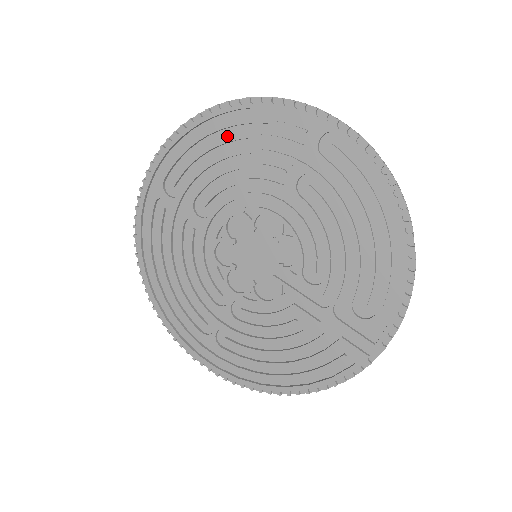
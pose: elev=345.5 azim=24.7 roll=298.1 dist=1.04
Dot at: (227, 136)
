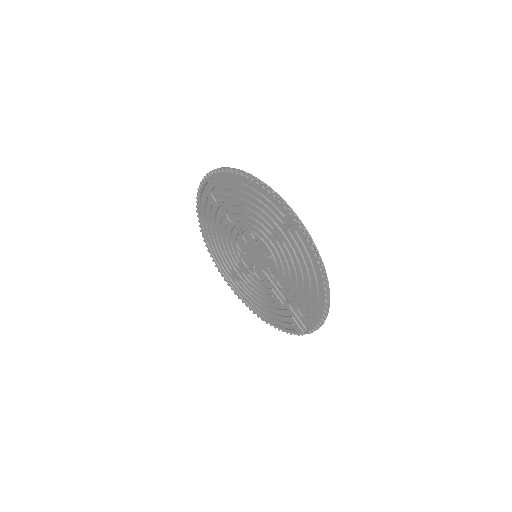
Dot at: (245, 190)
